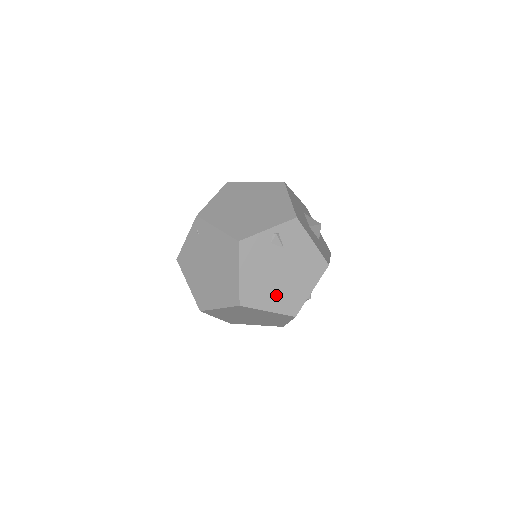
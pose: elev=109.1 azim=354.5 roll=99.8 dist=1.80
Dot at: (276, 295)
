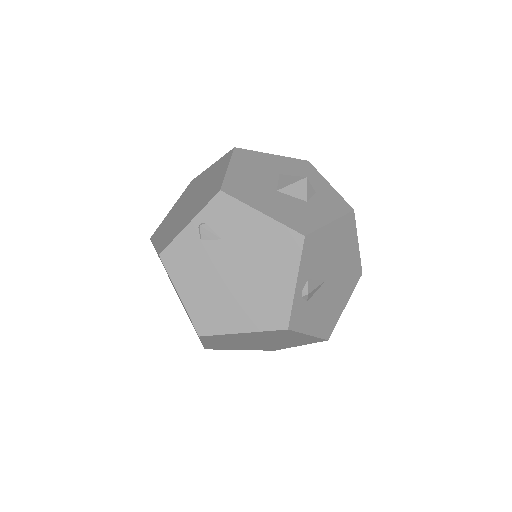
Dot at: (243, 307)
